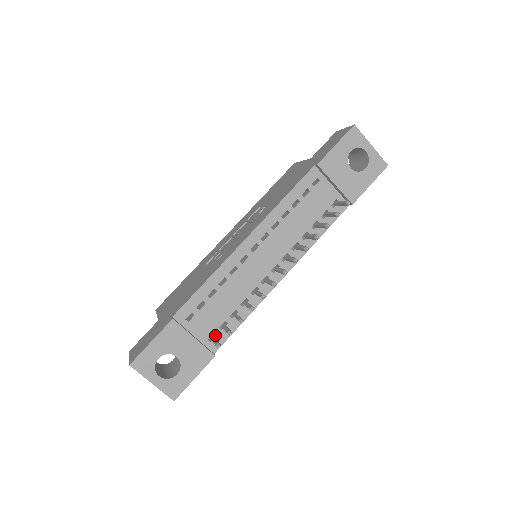
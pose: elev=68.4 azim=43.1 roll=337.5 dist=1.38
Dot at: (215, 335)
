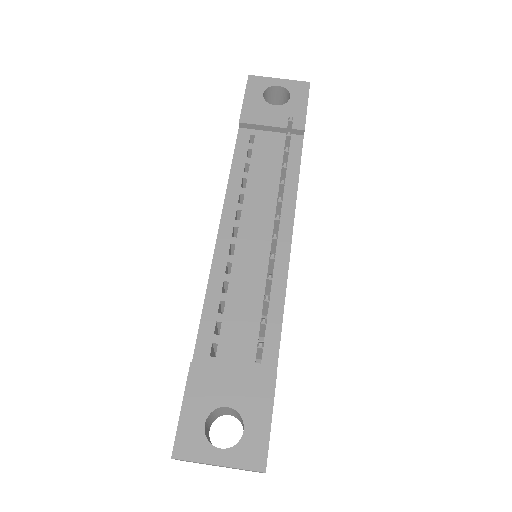
Dot at: occluded
